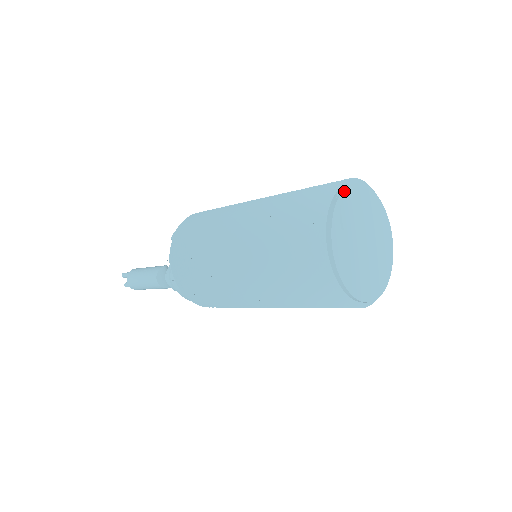
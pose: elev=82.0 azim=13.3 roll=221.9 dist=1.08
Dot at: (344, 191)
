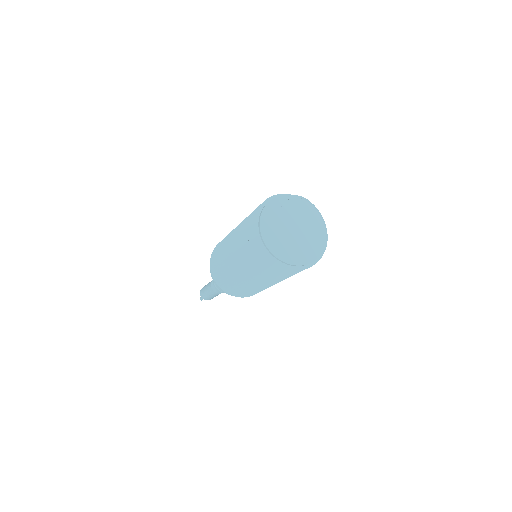
Dot at: (298, 197)
